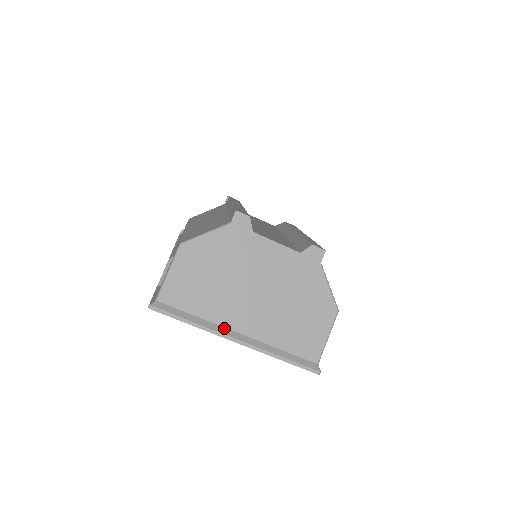
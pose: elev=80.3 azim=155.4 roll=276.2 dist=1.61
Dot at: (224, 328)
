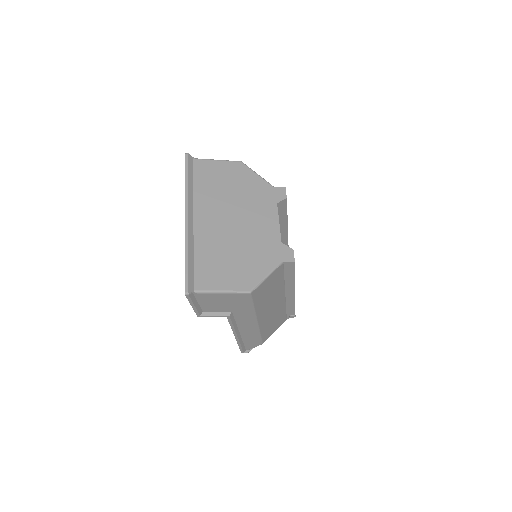
Dot at: (193, 206)
